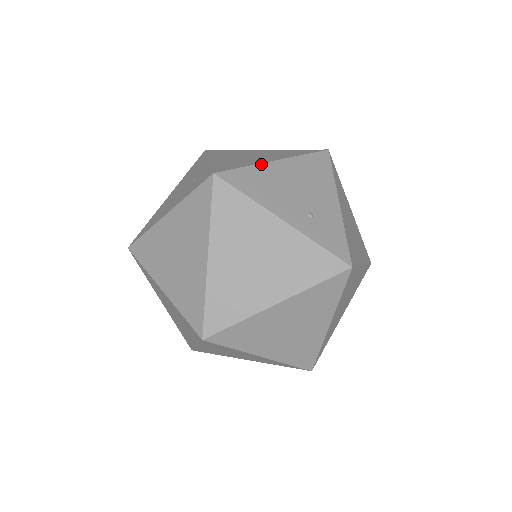
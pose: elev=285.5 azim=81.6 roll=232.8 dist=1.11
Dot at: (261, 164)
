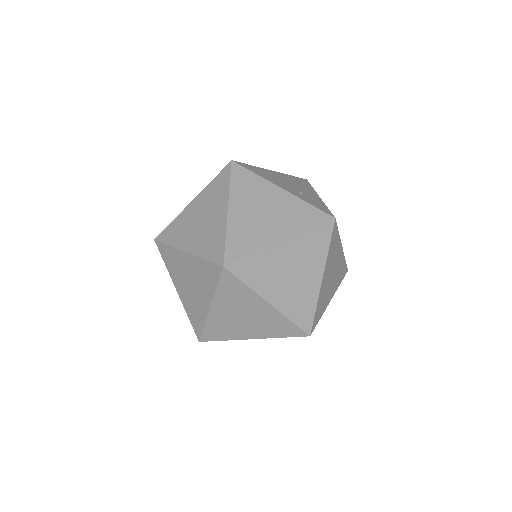
Dot at: (262, 168)
